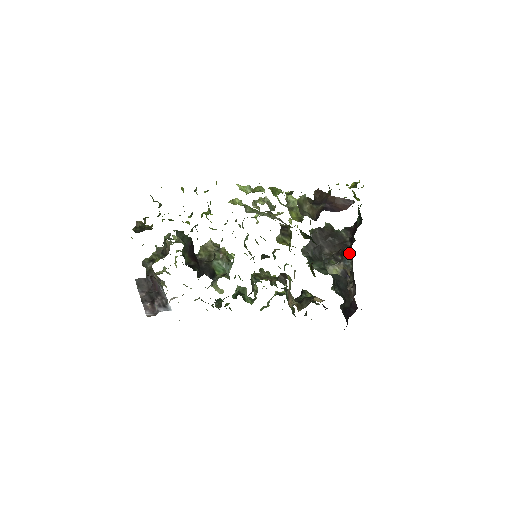
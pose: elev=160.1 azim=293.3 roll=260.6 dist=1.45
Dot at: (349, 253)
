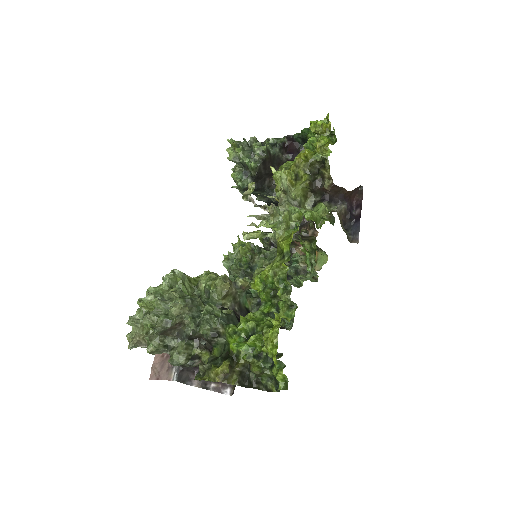
Dot at: occluded
